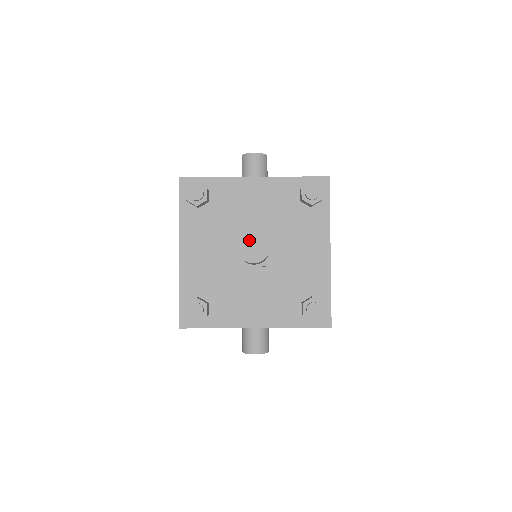
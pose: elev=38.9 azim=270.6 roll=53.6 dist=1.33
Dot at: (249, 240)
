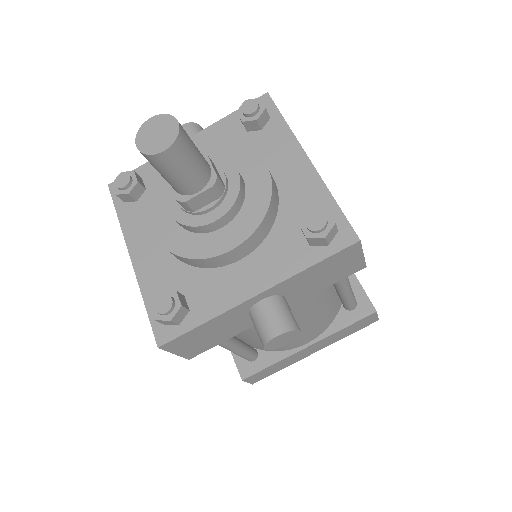
Dot at: (149, 131)
